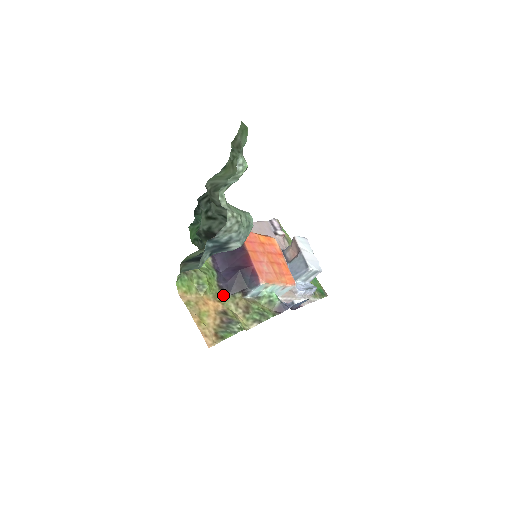
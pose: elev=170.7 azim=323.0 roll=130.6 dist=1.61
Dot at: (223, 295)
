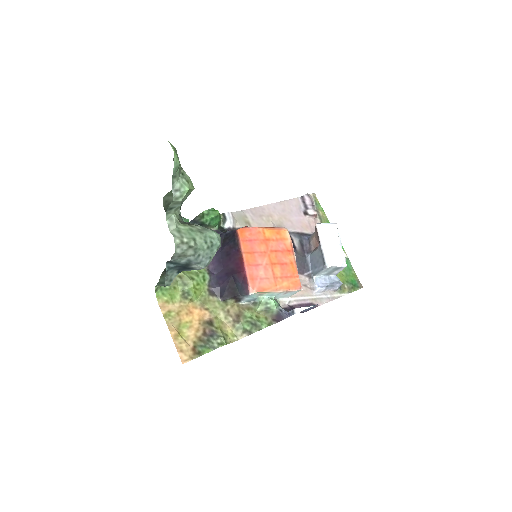
Dot at: (213, 301)
